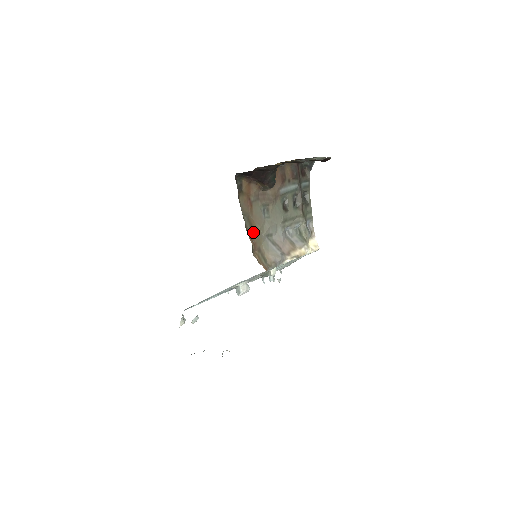
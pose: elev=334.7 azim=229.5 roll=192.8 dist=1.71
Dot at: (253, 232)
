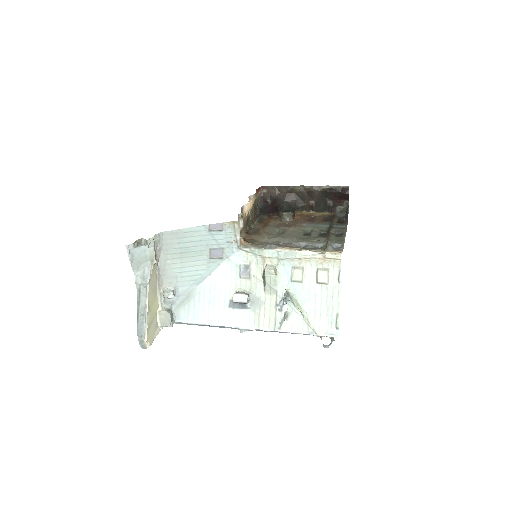
Dot at: (255, 234)
